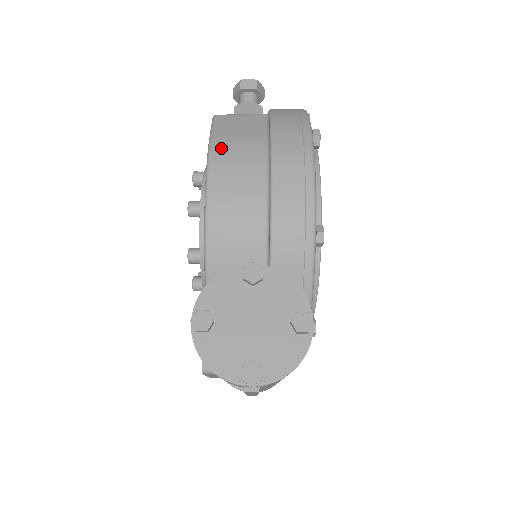
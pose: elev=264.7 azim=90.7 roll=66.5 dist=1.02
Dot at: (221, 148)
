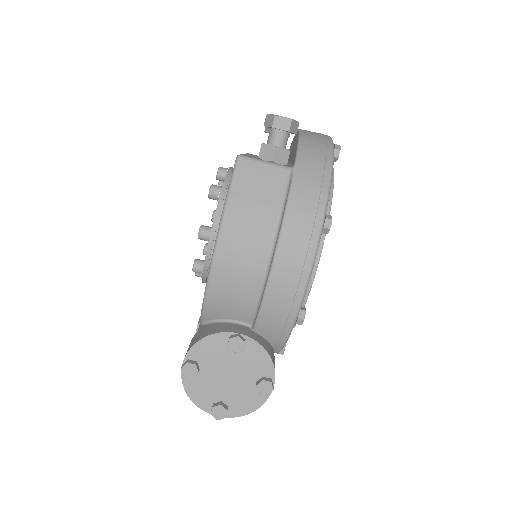
Dot at: (234, 217)
